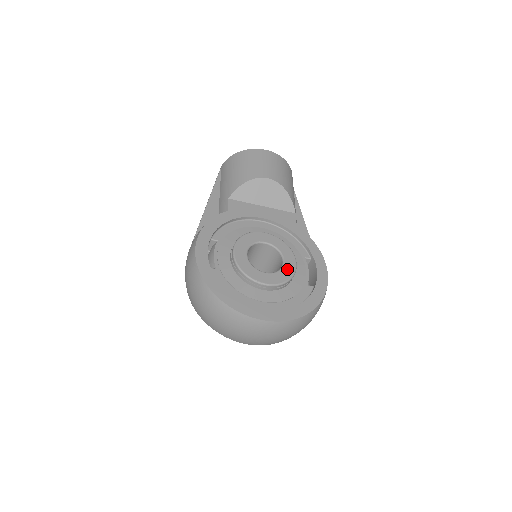
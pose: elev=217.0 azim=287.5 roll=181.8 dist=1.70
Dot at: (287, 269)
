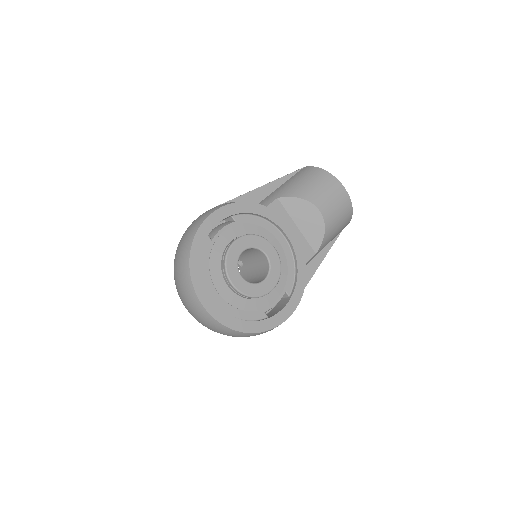
Dot at: (260, 288)
